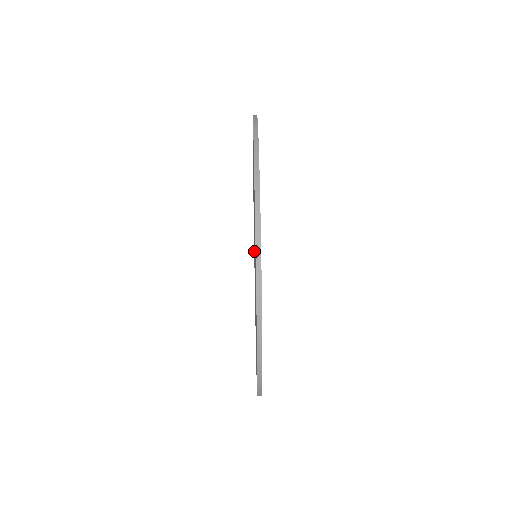
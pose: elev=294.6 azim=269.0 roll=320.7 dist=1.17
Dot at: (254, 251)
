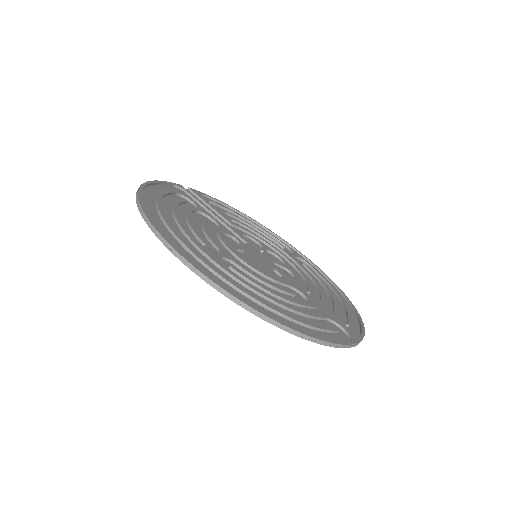
Dot at: occluded
